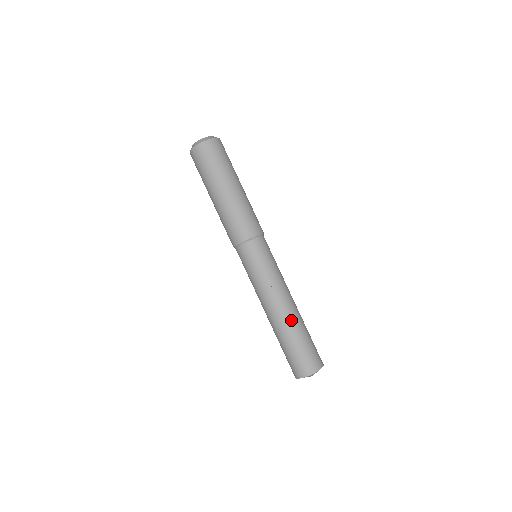
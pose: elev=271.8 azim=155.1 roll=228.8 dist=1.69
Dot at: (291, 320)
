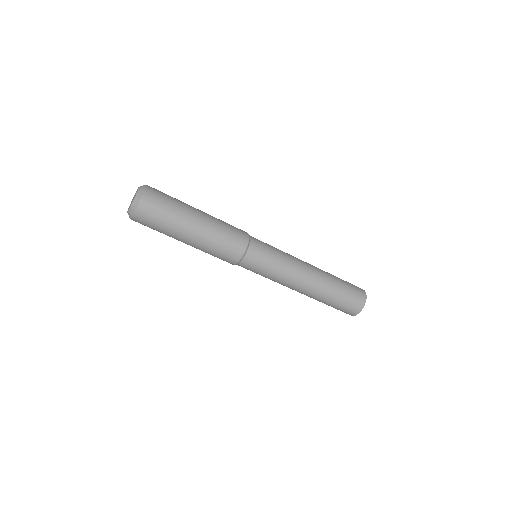
Dot at: (315, 295)
